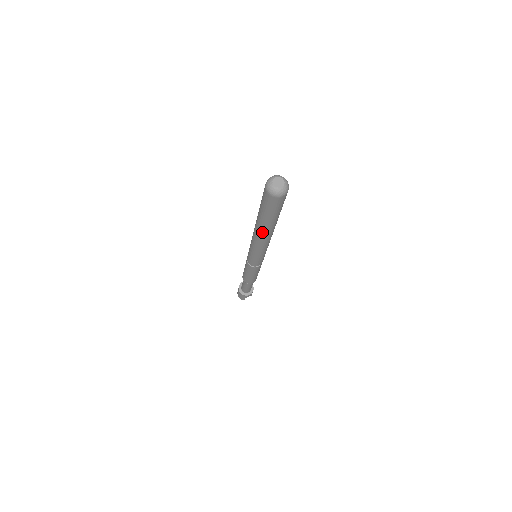
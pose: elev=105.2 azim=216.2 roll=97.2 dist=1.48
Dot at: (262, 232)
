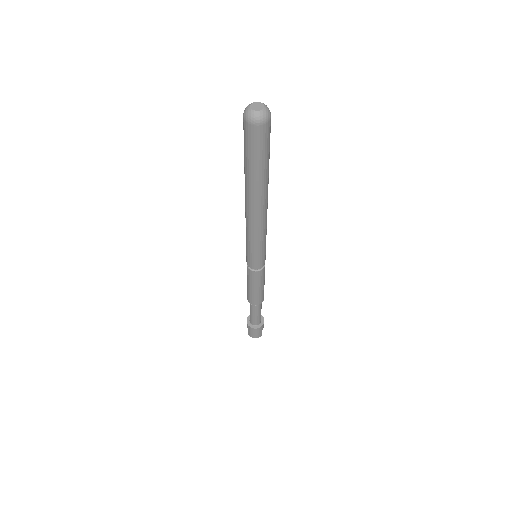
Dot at: (262, 199)
